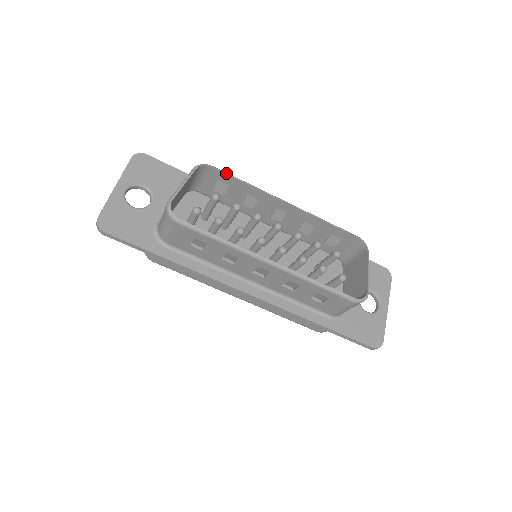
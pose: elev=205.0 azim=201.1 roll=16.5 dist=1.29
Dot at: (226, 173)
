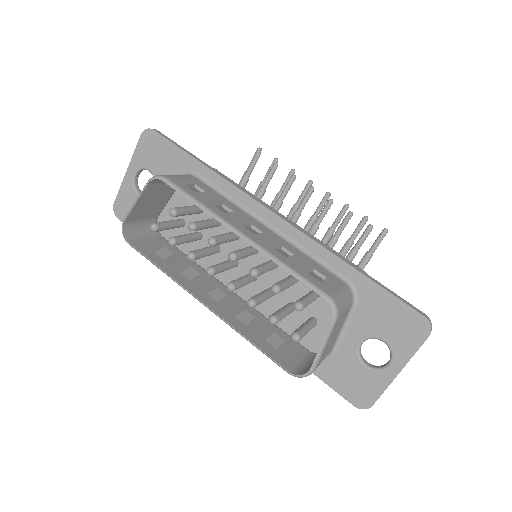
Dot at: (176, 190)
